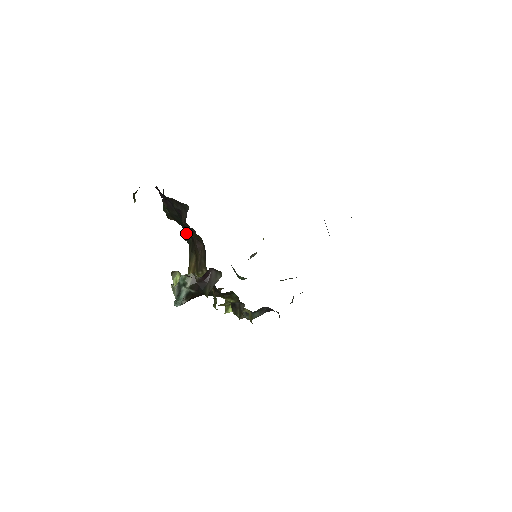
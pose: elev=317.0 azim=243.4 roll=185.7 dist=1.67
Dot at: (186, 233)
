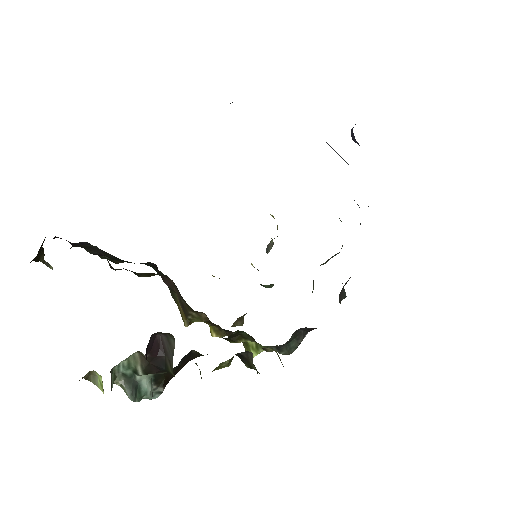
Dot at: (153, 268)
